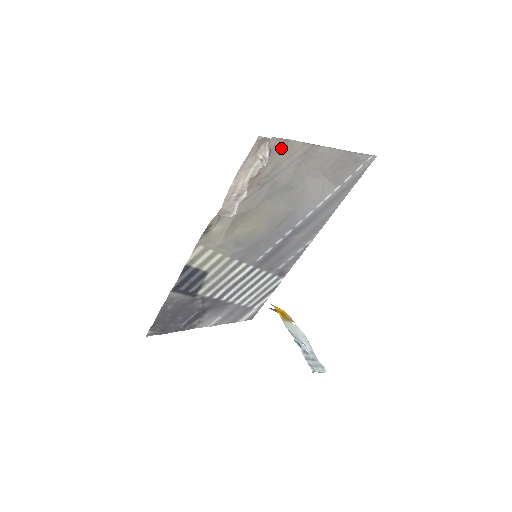
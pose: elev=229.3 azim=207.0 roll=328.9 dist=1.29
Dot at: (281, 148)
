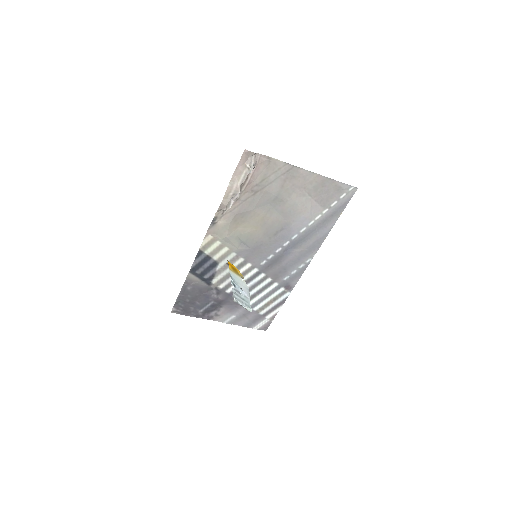
Dot at: (266, 164)
